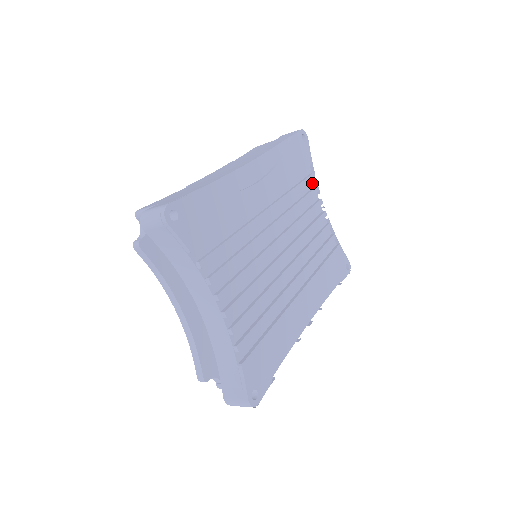
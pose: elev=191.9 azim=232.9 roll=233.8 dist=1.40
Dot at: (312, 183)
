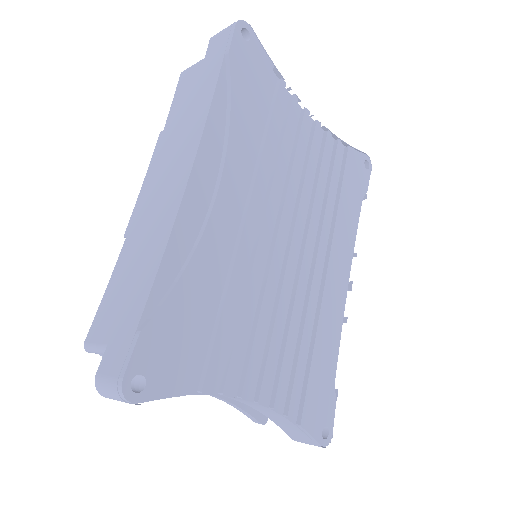
Dot at: (284, 94)
